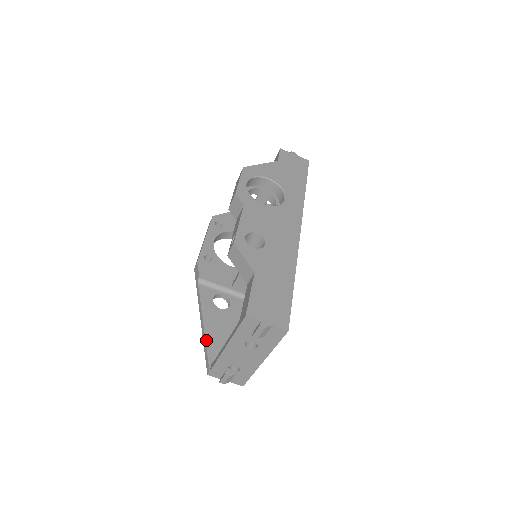
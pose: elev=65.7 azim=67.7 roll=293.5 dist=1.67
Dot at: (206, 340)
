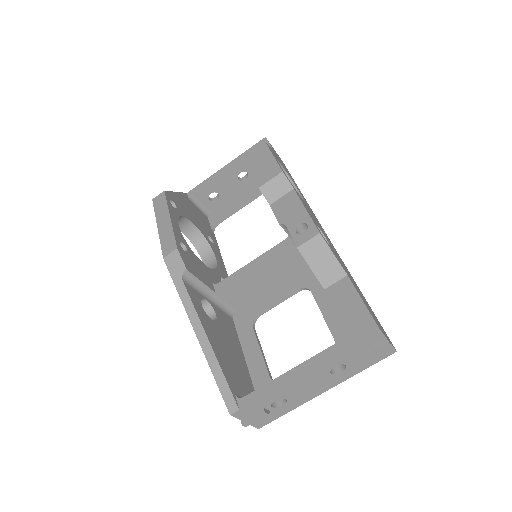
Dot at: (219, 363)
